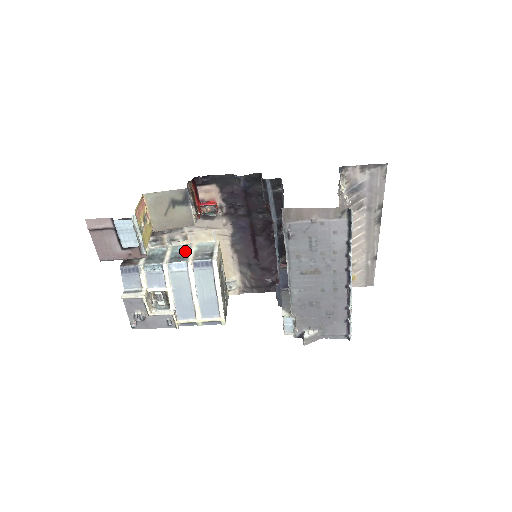
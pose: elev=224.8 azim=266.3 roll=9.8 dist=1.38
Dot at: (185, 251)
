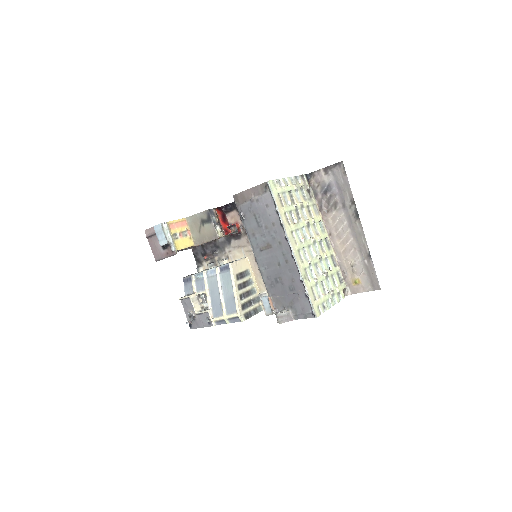
Dot at: occluded
